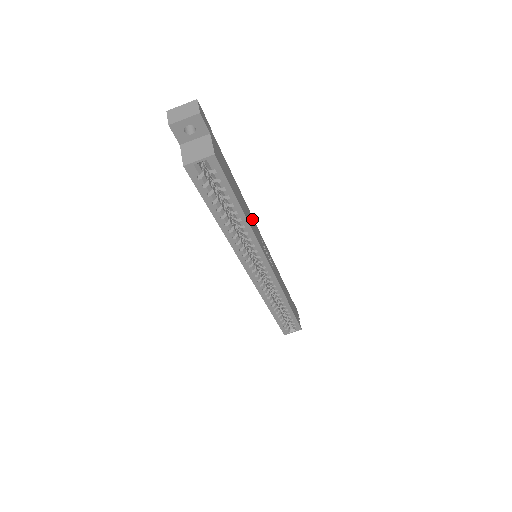
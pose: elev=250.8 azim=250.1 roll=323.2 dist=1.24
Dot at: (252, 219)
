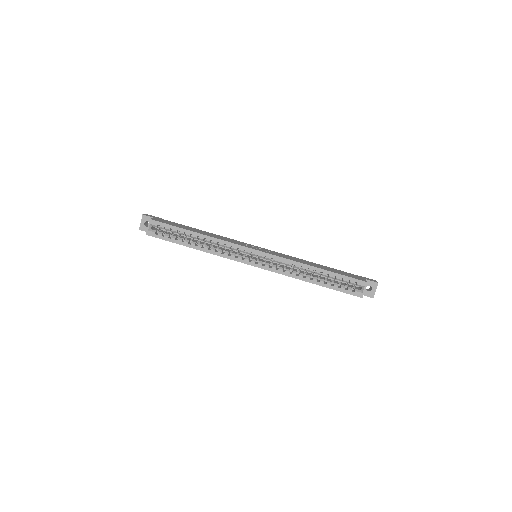
Dot at: (228, 239)
